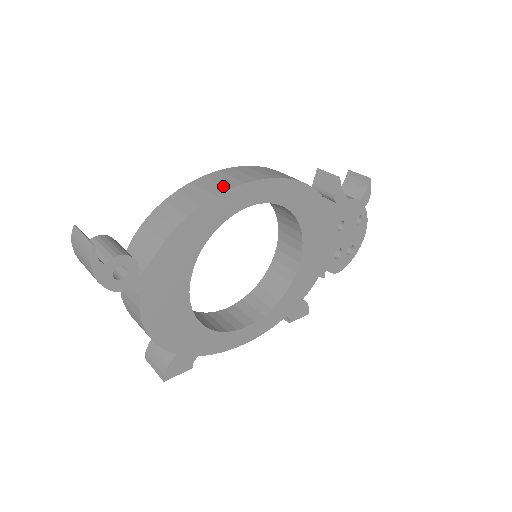
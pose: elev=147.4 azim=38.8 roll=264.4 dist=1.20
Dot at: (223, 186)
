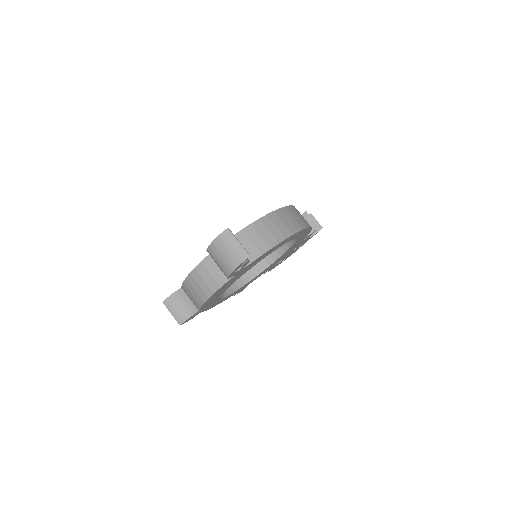
Dot at: (294, 227)
